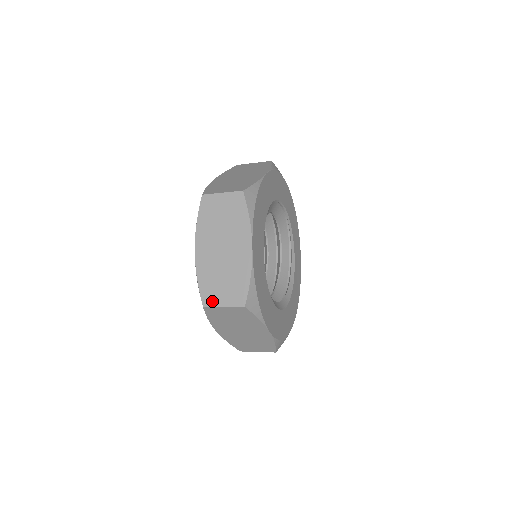
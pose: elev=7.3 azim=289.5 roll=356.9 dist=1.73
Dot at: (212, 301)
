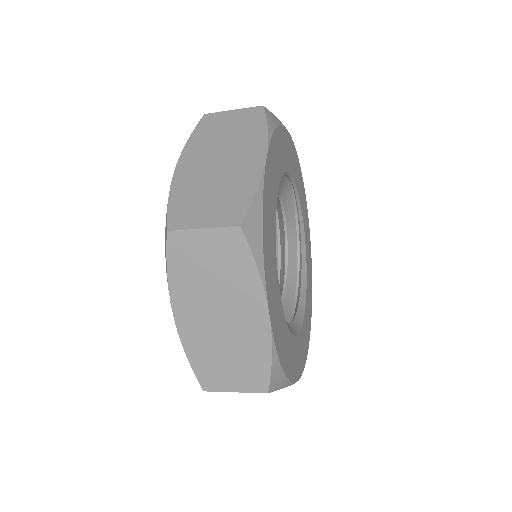
Dot at: (216, 385)
